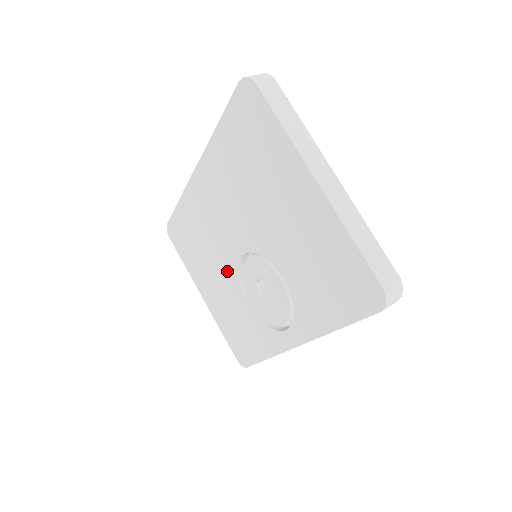
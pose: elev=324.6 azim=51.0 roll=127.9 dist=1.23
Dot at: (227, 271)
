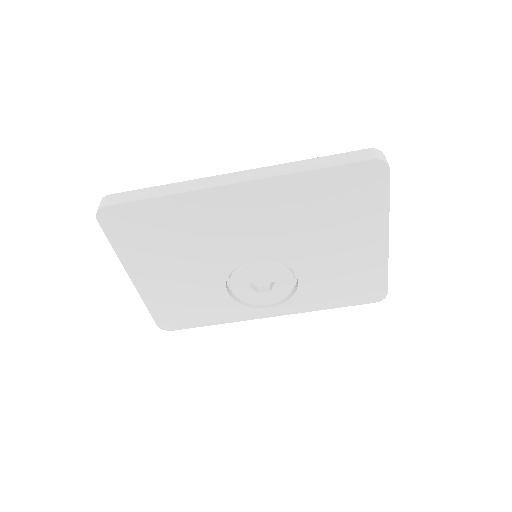
Dot at: (213, 266)
